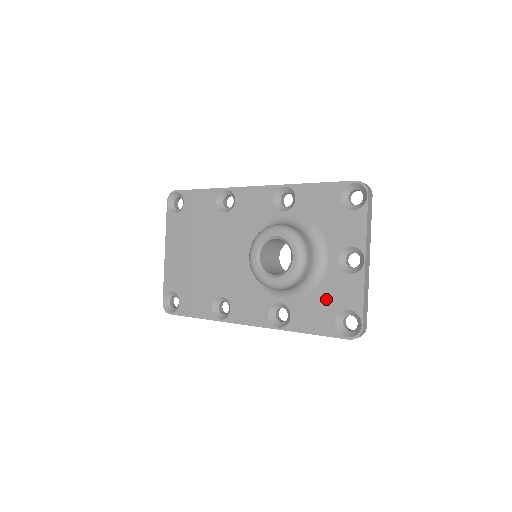
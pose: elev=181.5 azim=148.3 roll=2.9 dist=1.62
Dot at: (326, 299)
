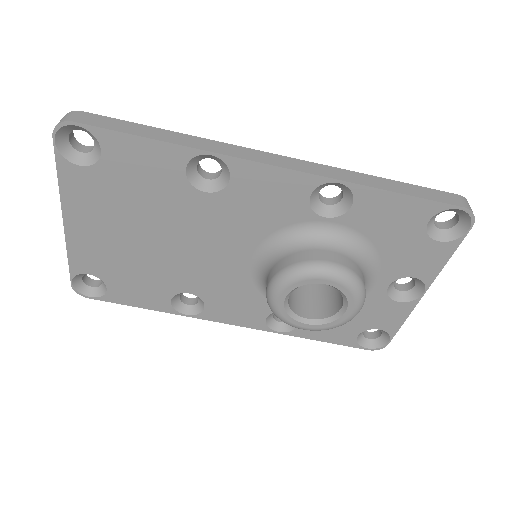
Dot at: (355, 318)
